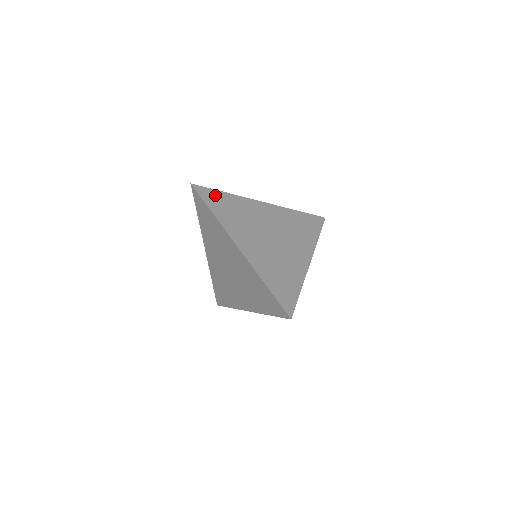
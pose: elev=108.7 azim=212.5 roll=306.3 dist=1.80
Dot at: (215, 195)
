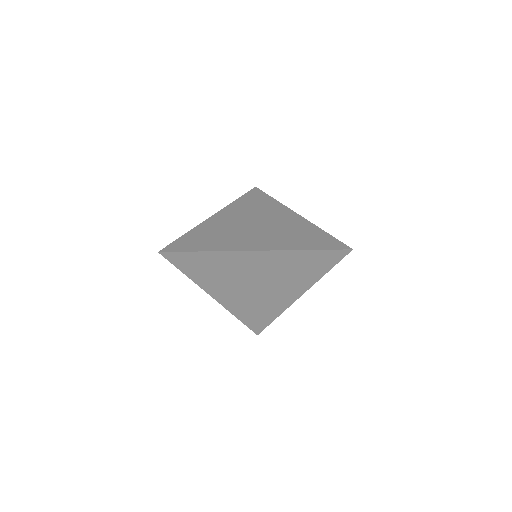
Dot at: (184, 241)
